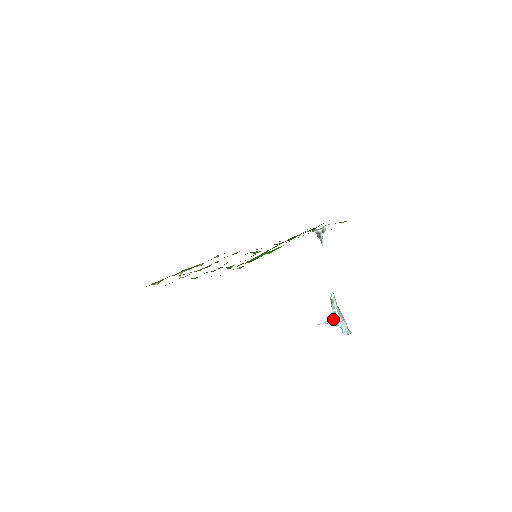
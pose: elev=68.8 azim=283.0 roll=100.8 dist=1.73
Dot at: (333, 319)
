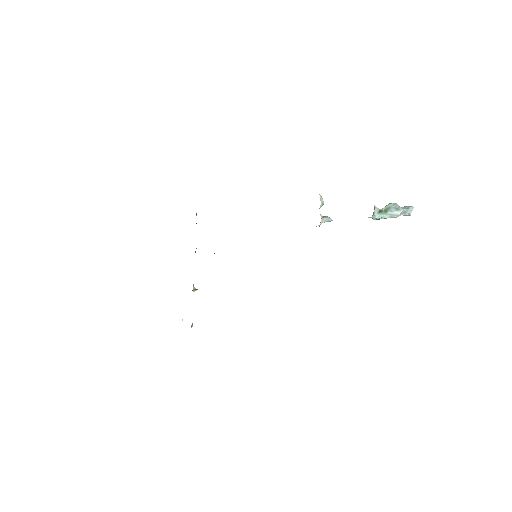
Dot at: occluded
